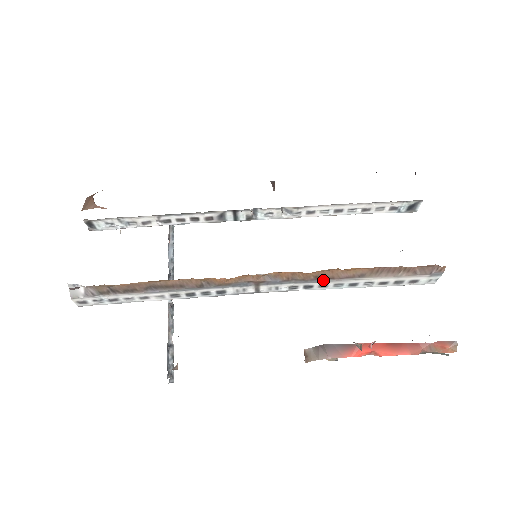
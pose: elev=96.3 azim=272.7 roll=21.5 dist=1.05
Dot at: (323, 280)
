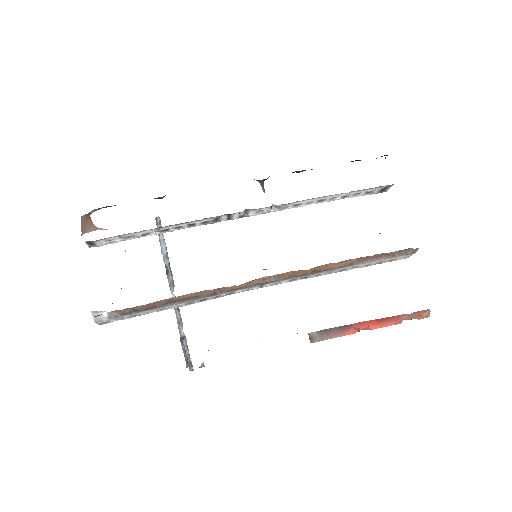
Dot at: (319, 272)
